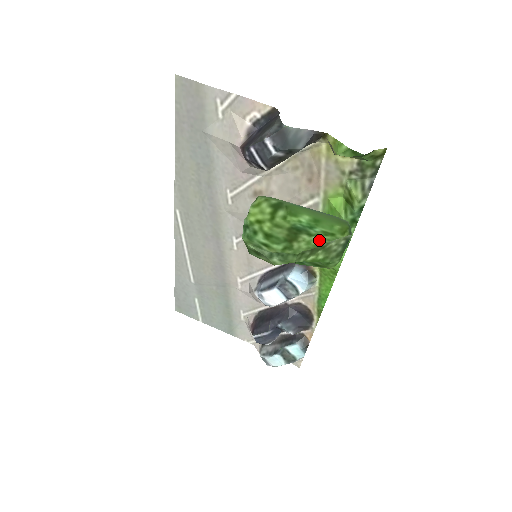
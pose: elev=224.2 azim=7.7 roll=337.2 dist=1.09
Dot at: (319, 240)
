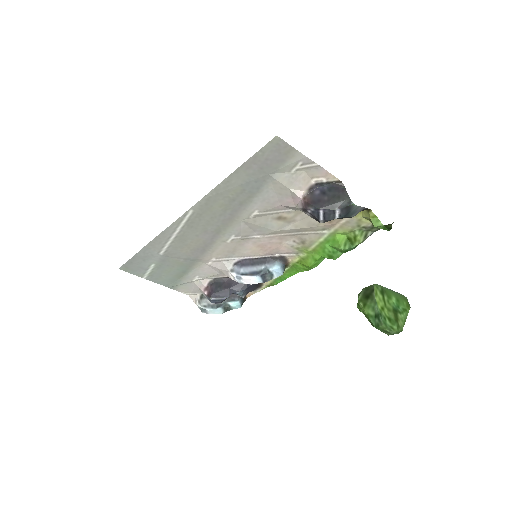
Dot at: (404, 316)
